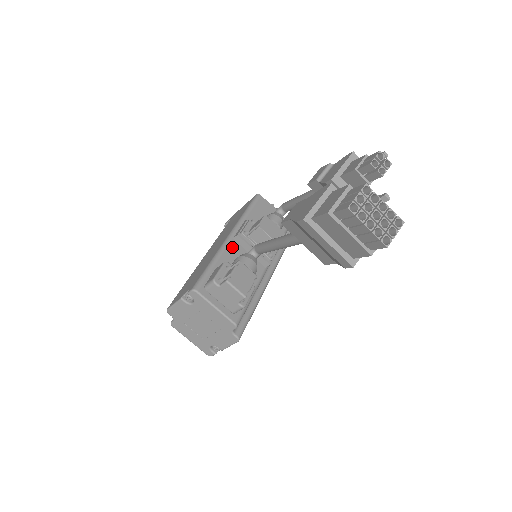
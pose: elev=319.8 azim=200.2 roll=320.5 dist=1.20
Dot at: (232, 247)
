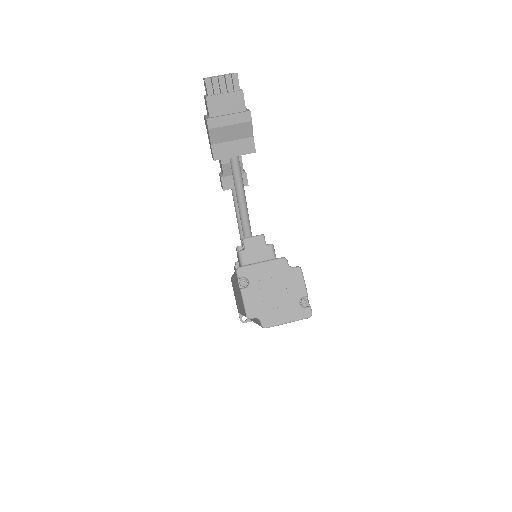
Dot at: occluded
